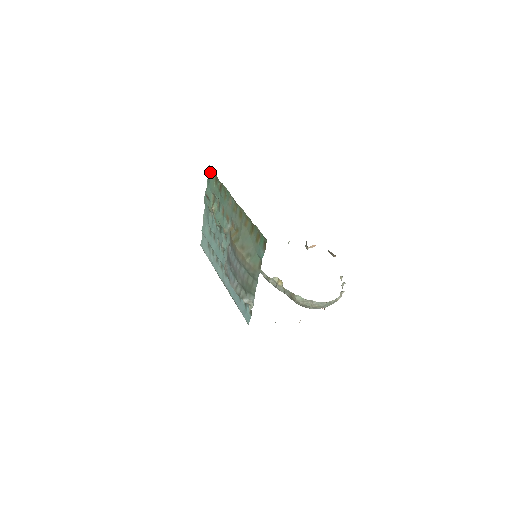
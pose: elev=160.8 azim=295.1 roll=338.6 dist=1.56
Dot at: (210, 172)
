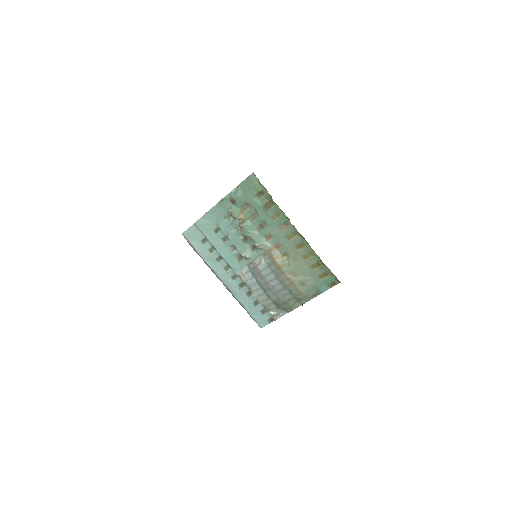
Dot at: (253, 181)
